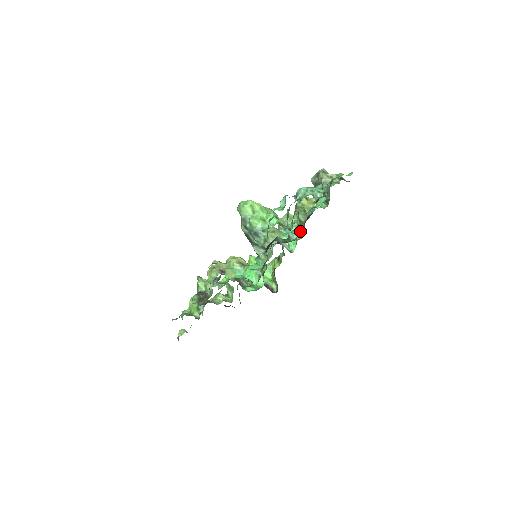
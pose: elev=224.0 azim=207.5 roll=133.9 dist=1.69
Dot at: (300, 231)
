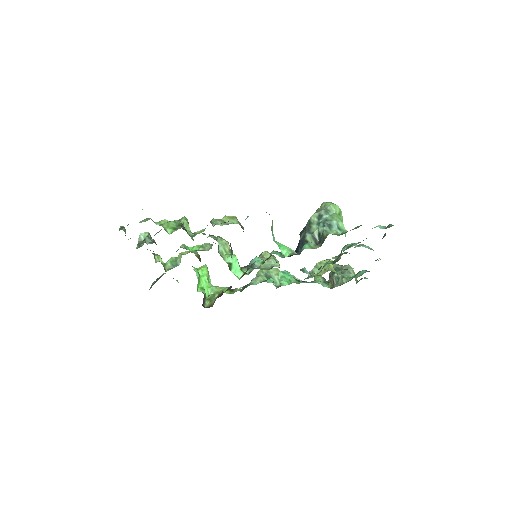
Dot at: occluded
